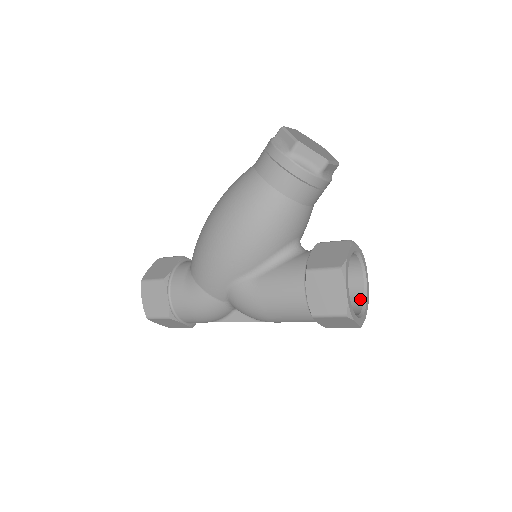
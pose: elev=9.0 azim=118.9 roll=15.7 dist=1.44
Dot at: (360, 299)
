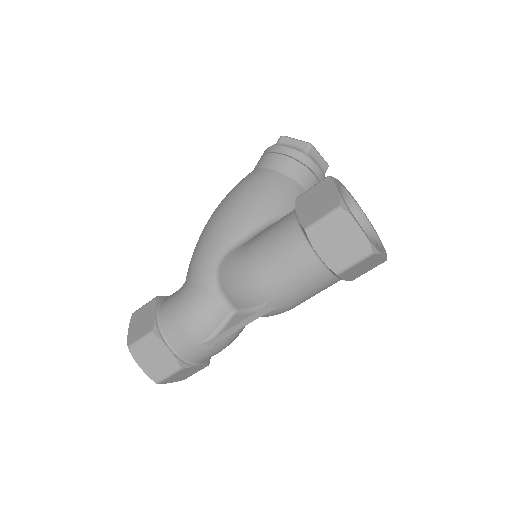
Dot at: occluded
